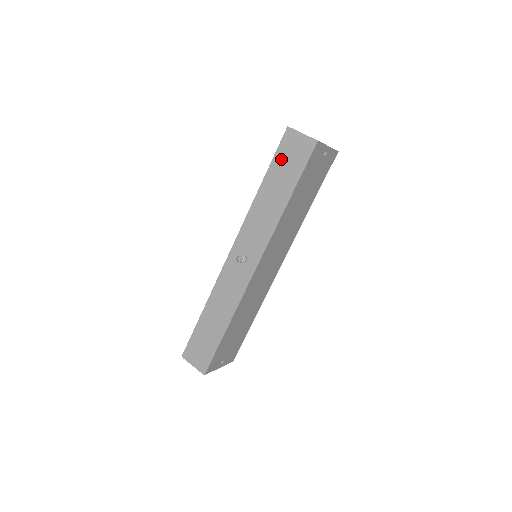
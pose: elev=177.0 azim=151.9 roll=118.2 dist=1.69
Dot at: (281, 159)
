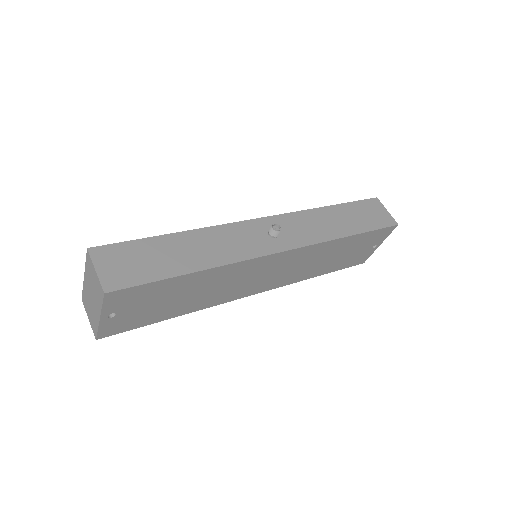
Dot at: (360, 208)
